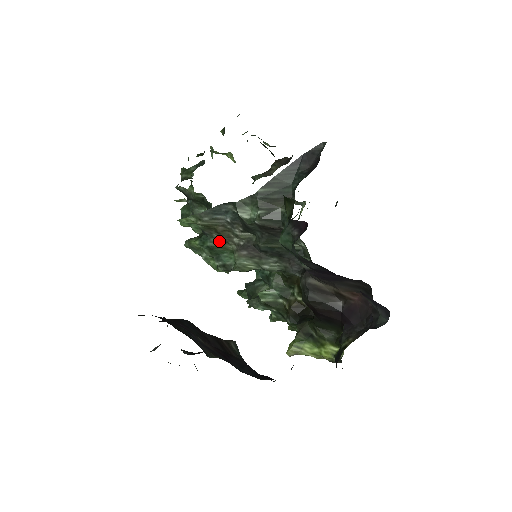
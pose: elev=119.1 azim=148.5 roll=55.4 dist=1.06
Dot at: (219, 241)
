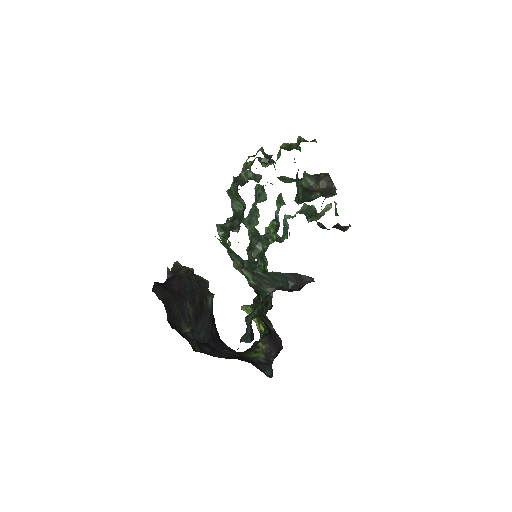
Dot at: occluded
